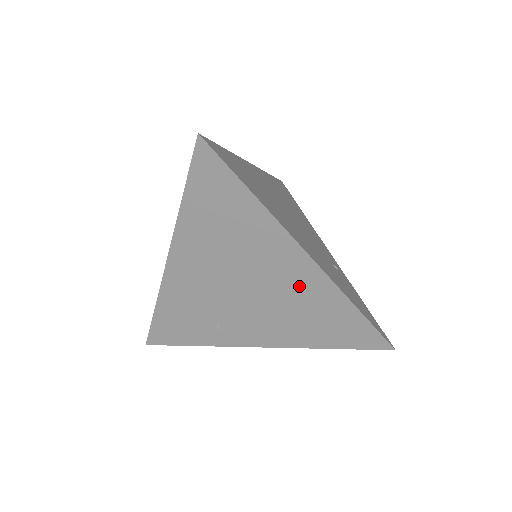
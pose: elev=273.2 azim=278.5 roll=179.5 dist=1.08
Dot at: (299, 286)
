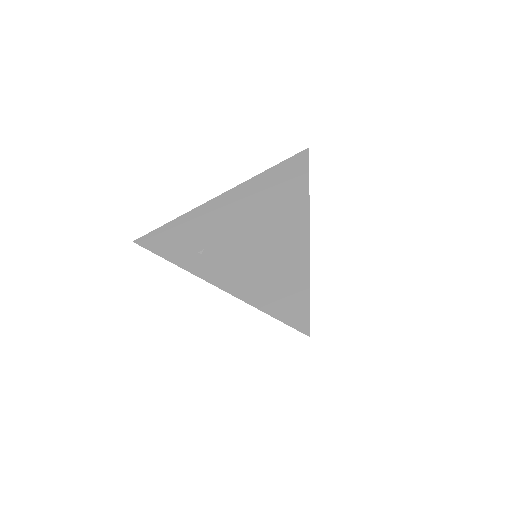
Dot at: (285, 248)
